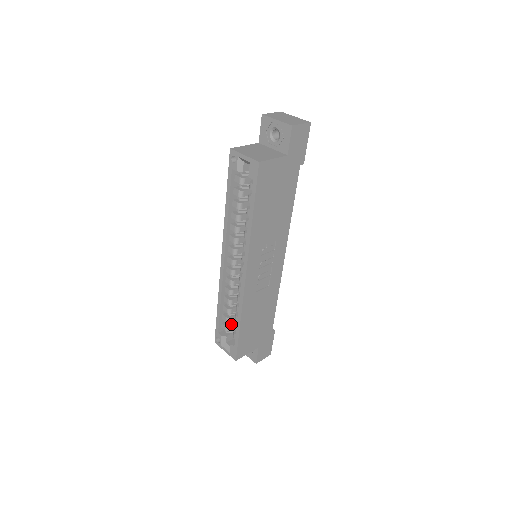
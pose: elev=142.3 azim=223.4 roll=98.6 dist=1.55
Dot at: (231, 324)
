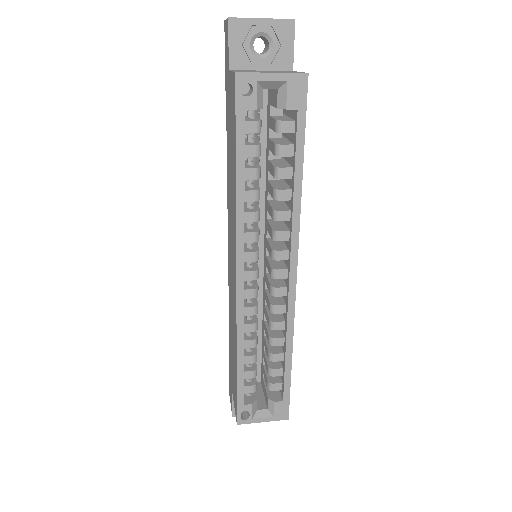
Dot at: (253, 378)
